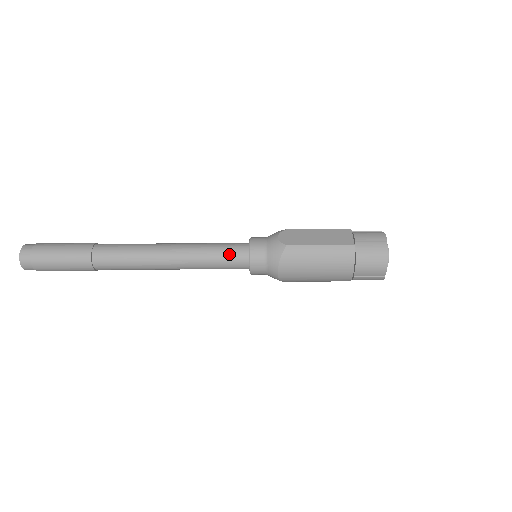
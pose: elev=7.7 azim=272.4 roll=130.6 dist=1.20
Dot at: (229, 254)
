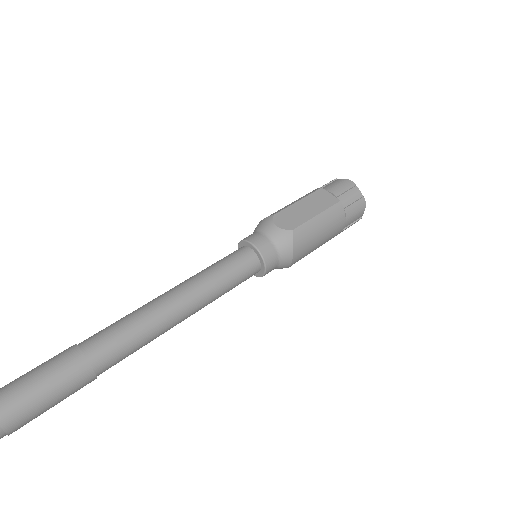
Dot at: (241, 268)
